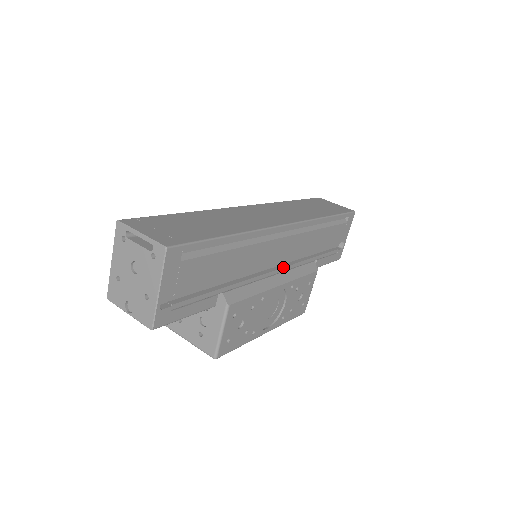
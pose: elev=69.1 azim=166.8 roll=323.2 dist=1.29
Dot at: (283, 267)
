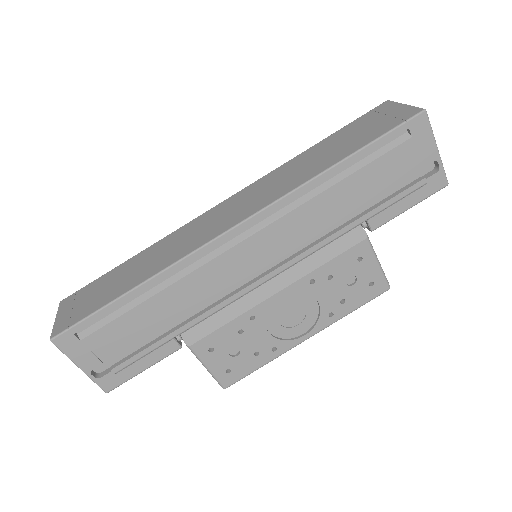
Dot at: (280, 266)
